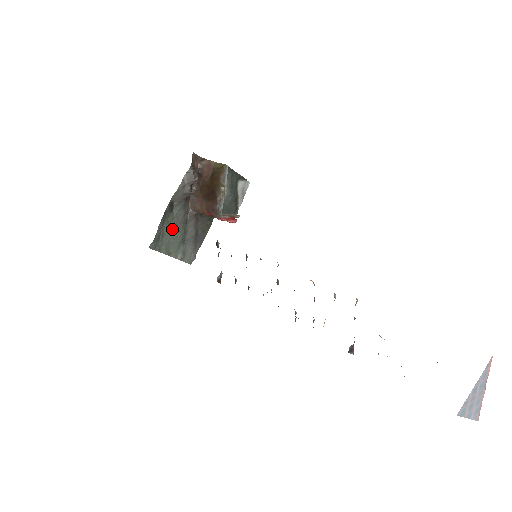
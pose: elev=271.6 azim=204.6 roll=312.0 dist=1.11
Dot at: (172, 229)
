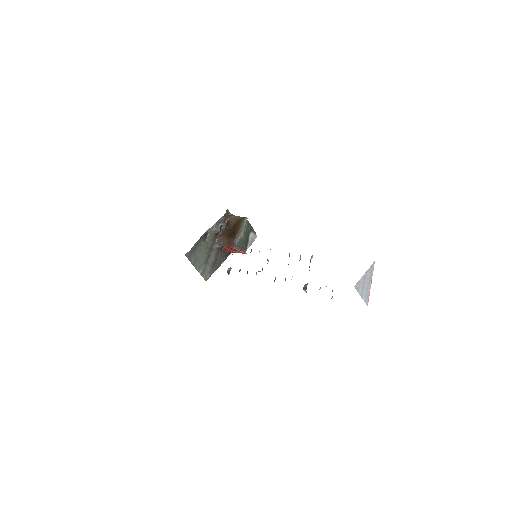
Dot at: (202, 250)
